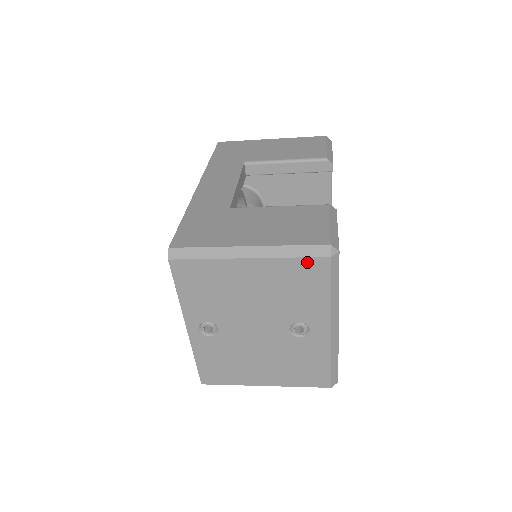
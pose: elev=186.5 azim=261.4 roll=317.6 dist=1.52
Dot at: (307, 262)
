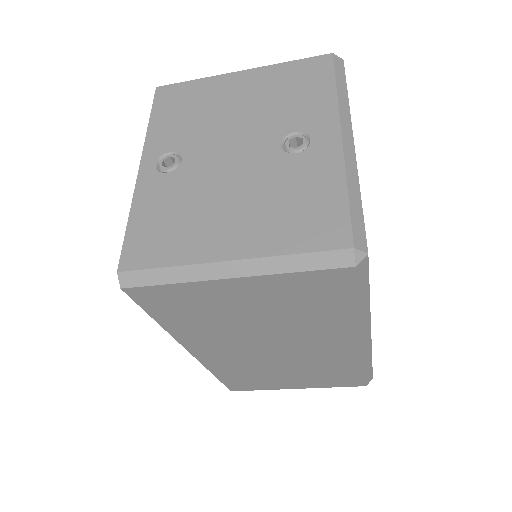
Dot at: (306, 63)
